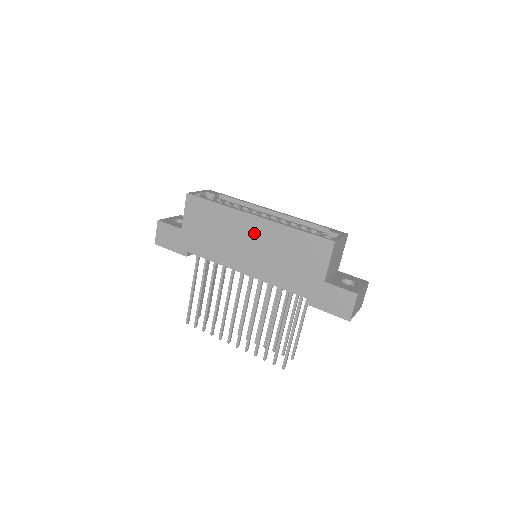
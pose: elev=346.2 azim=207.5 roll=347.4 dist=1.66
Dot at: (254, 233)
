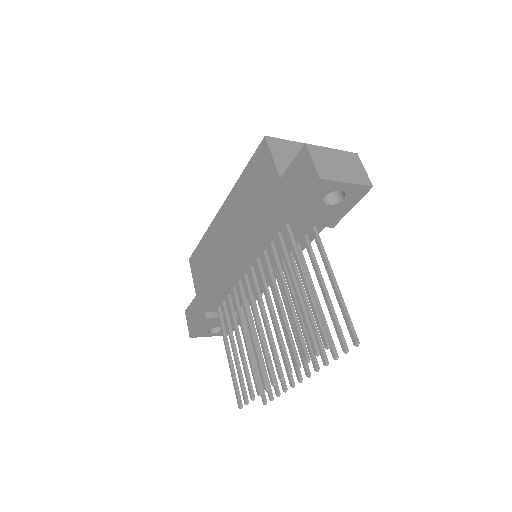
Dot at: (226, 223)
